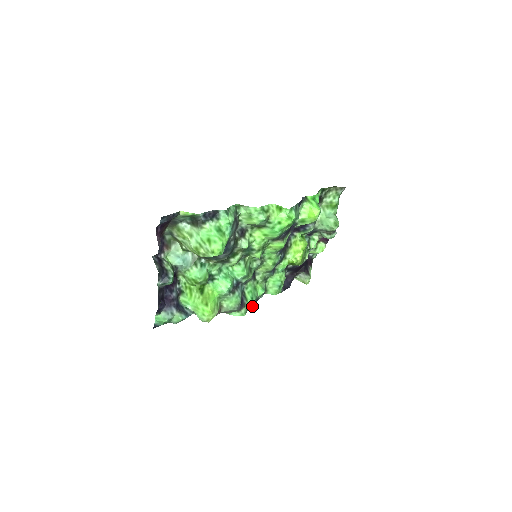
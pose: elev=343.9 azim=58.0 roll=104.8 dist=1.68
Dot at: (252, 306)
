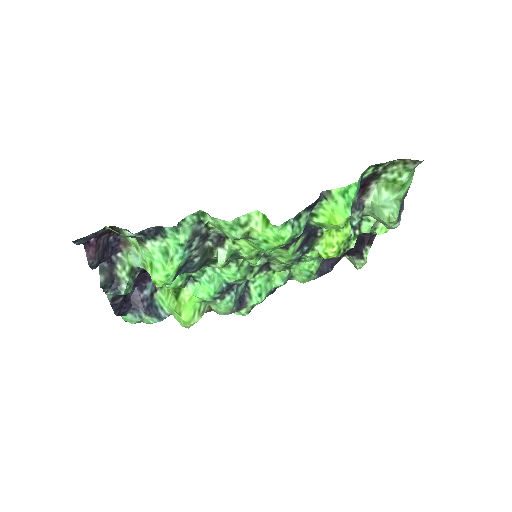
Dot at: (261, 302)
